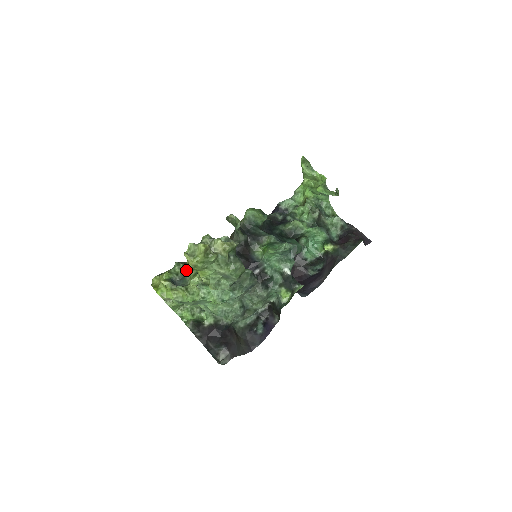
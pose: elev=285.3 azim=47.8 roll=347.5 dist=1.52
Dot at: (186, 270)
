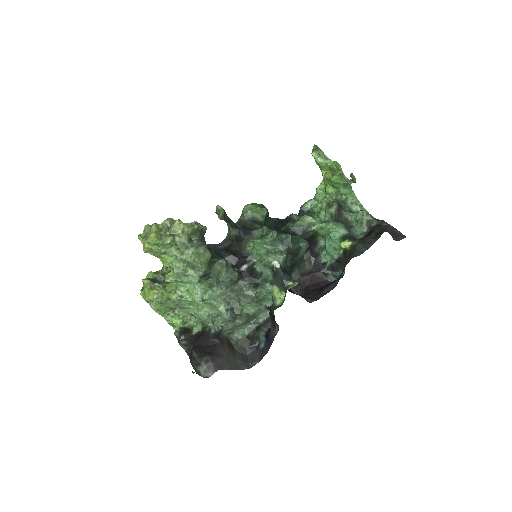
Dot at: occluded
